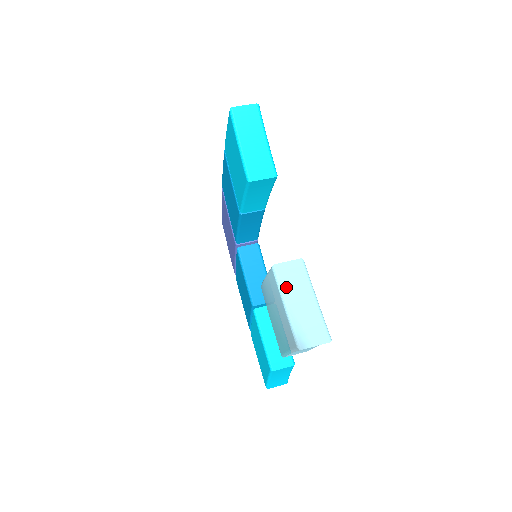
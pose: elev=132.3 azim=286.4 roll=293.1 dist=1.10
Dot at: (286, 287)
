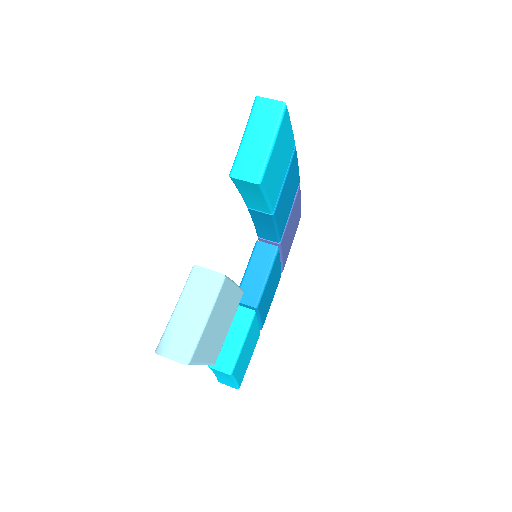
Dot at: (189, 291)
